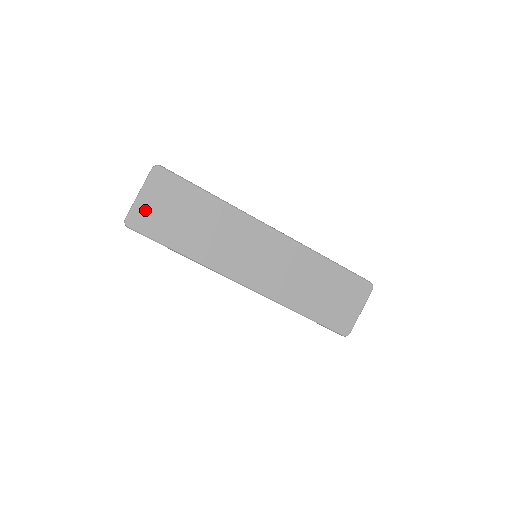
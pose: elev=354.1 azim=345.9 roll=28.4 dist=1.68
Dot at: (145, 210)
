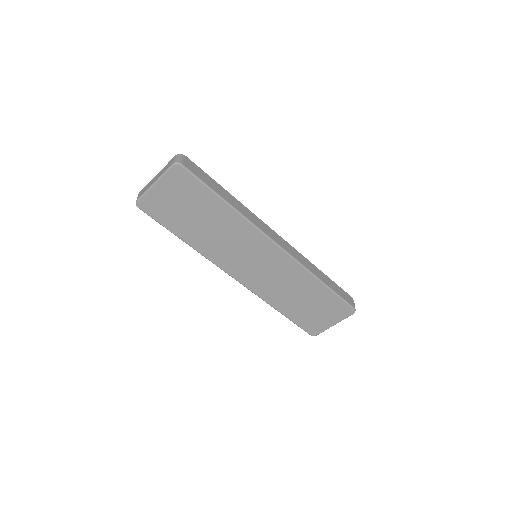
Dot at: (157, 198)
